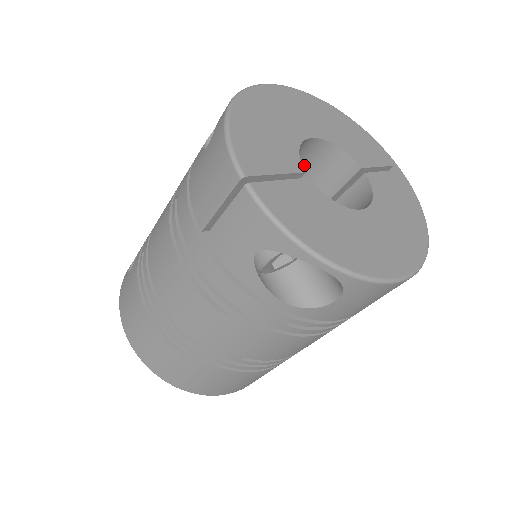
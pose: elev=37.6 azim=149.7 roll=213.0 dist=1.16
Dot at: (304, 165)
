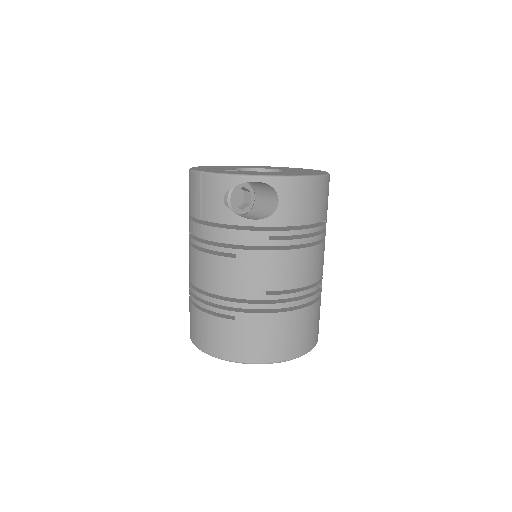
Dot at: occluded
